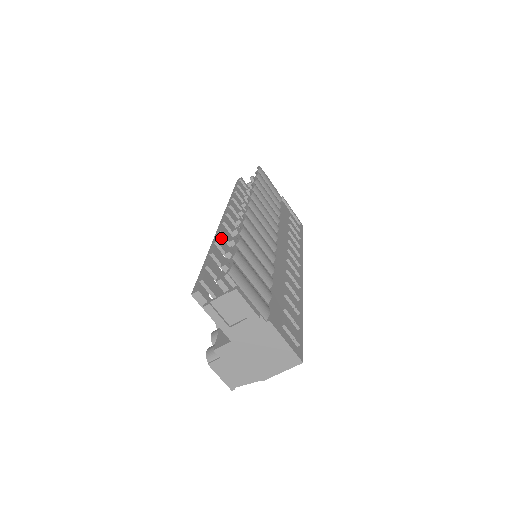
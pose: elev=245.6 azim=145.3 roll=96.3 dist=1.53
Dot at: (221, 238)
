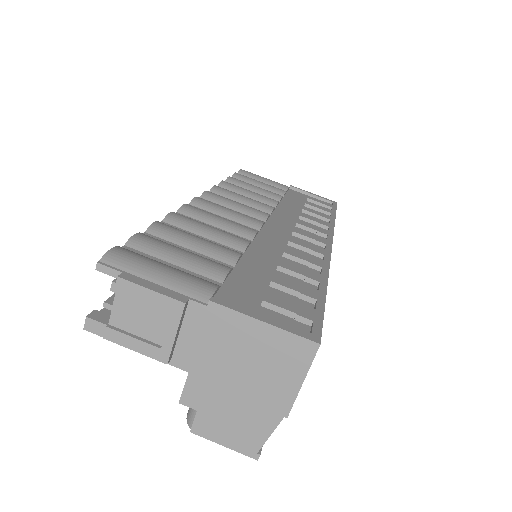
Dot at: occluded
